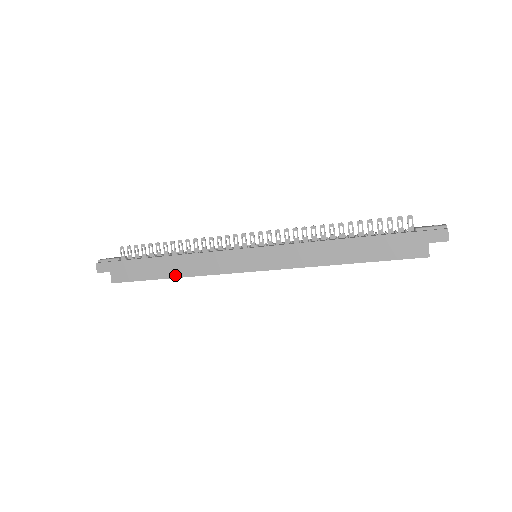
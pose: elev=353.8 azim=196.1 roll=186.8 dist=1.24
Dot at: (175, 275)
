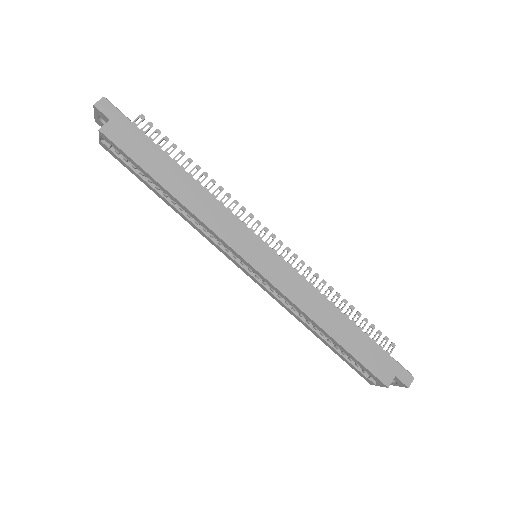
Dot at: (175, 193)
